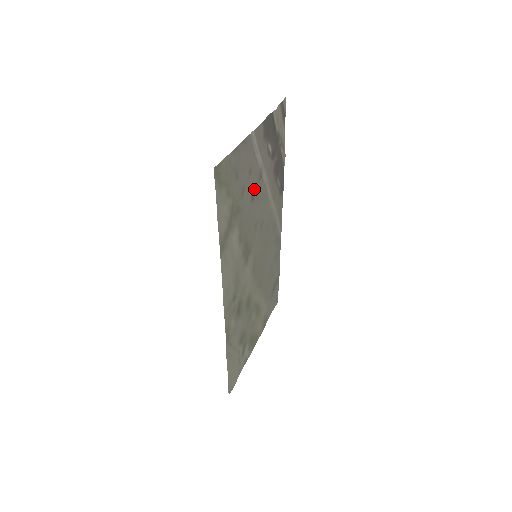
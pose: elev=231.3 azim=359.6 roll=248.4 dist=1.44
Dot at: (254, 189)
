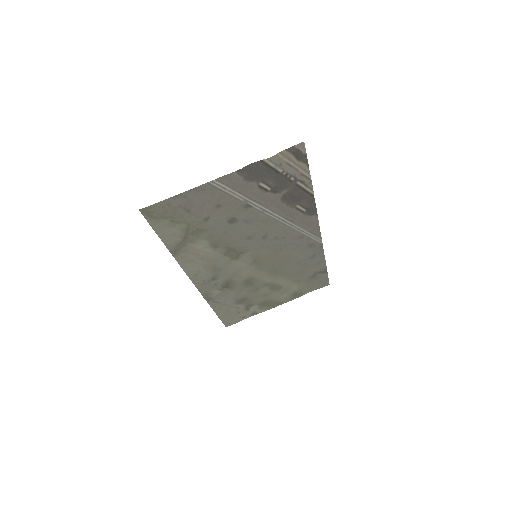
Dot at: (235, 215)
